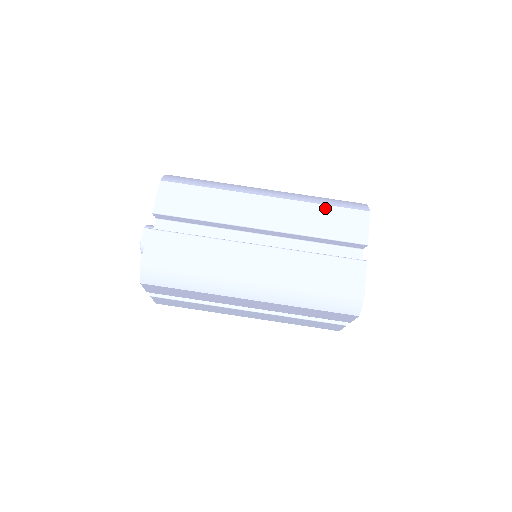
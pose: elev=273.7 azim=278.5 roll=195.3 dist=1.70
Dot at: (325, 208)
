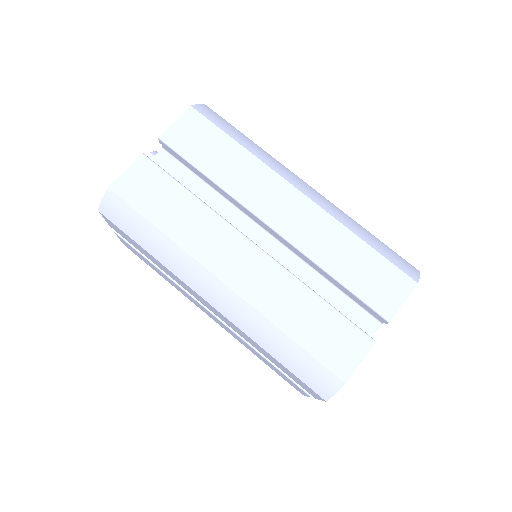
Dot at: (364, 247)
